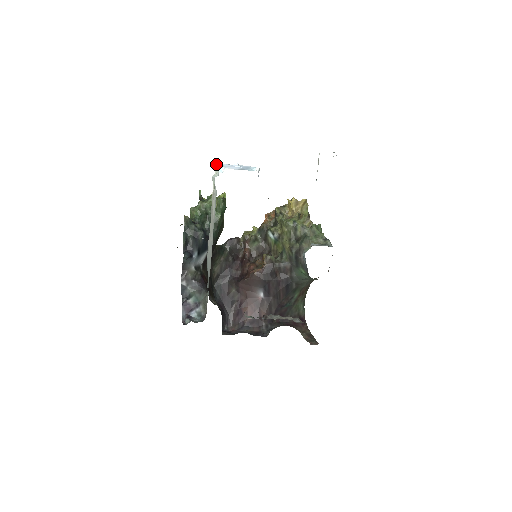
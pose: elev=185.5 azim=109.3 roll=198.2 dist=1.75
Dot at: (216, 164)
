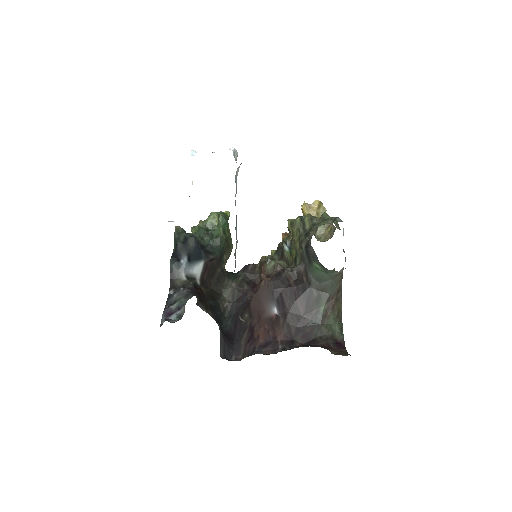
Dot at: occluded
